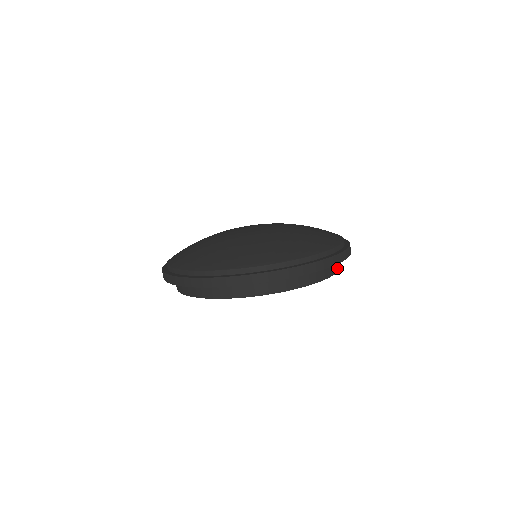
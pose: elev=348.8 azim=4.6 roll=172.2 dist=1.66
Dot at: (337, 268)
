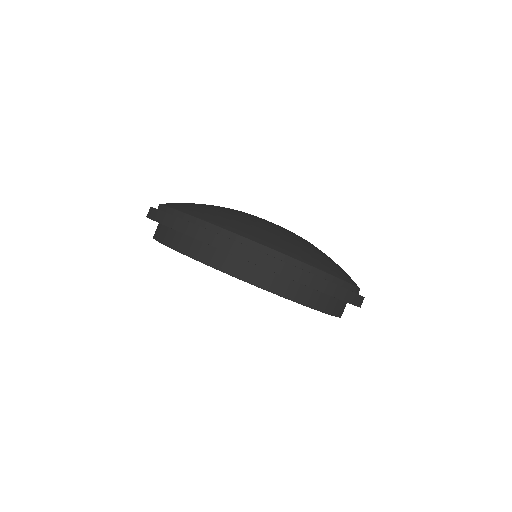
Dot at: occluded
